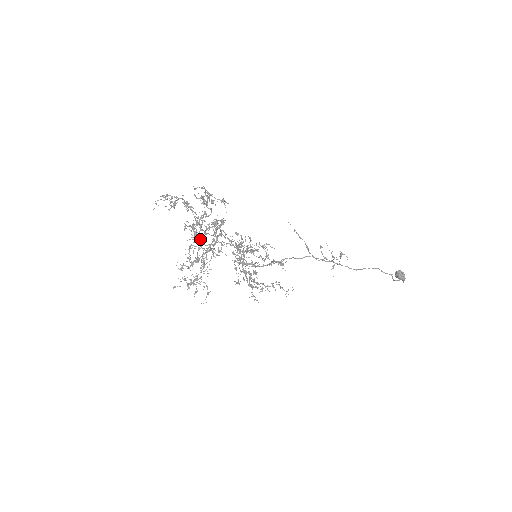
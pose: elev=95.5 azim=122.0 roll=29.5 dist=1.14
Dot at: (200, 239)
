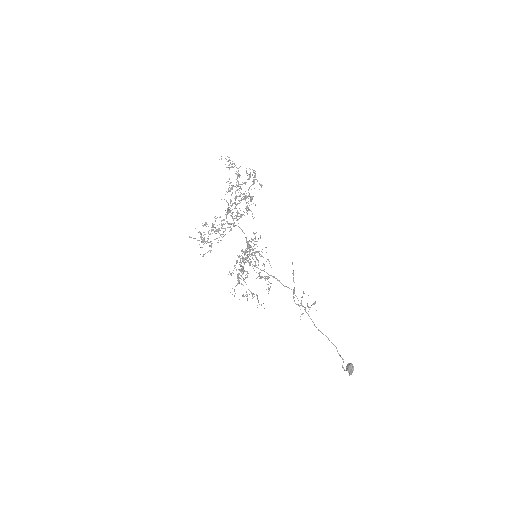
Dot at: (230, 203)
